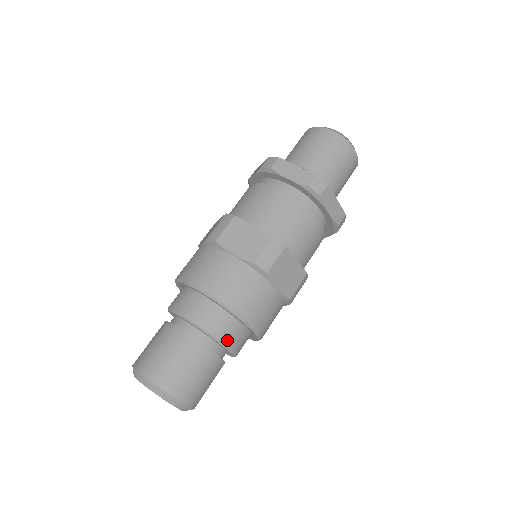
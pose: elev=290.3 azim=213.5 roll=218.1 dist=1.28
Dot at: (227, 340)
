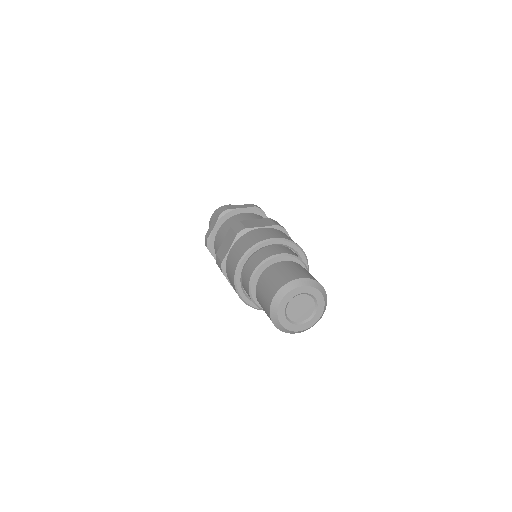
Dot at: occluded
